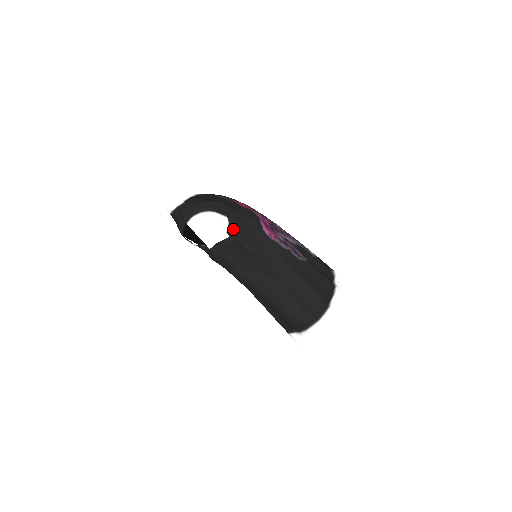
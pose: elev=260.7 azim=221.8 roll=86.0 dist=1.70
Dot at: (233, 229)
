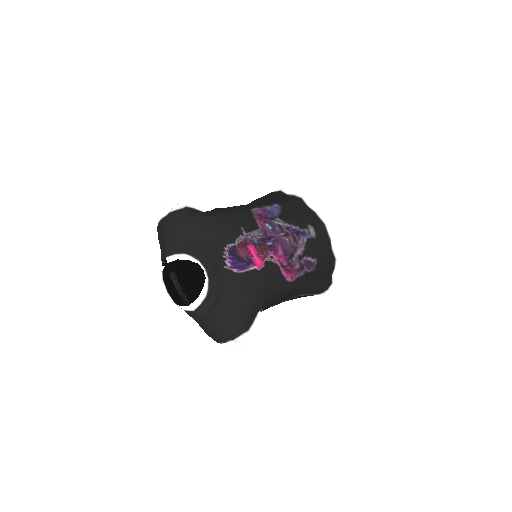
Dot at: (273, 324)
